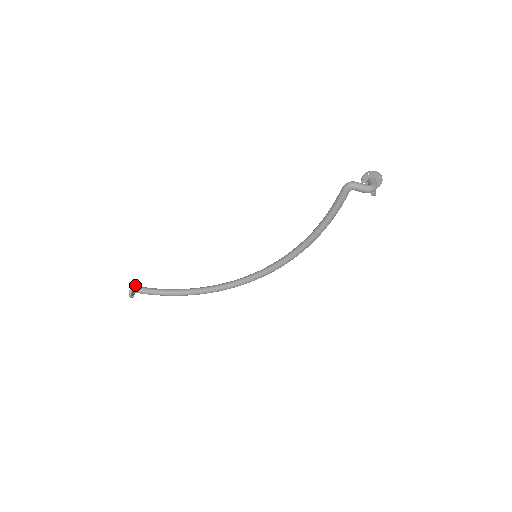
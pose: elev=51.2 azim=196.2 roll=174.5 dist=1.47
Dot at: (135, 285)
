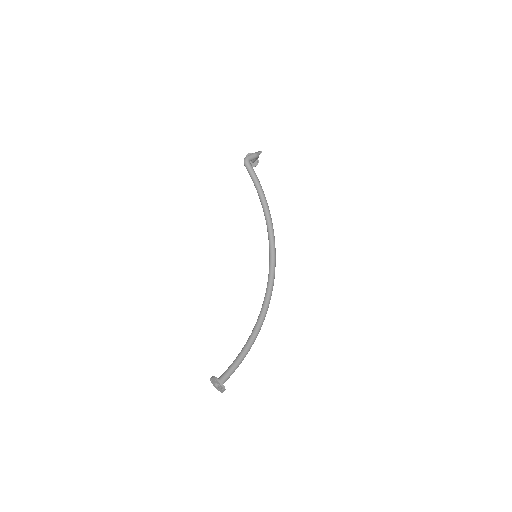
Dot at: occluded
